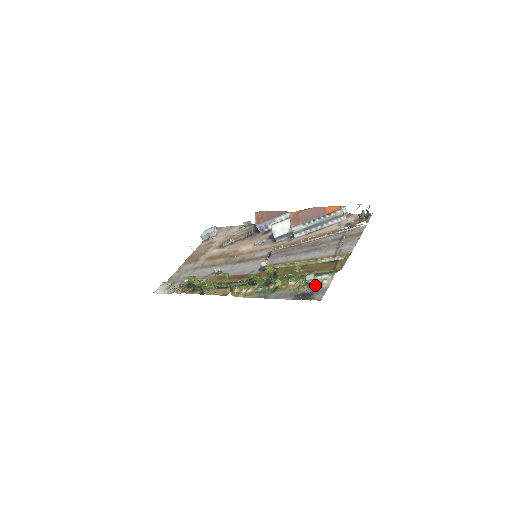
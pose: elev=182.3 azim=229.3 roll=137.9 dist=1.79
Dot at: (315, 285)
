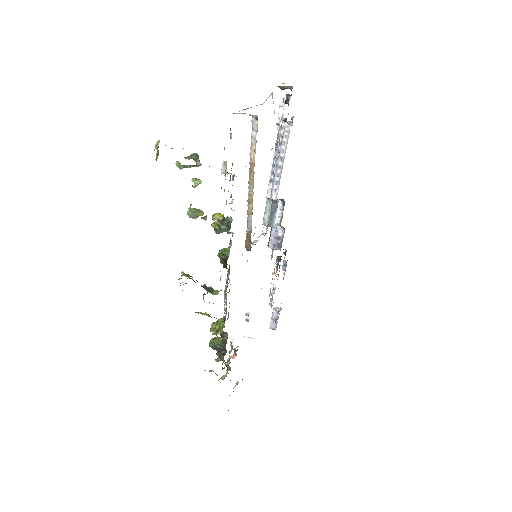
Dot at: occluded
